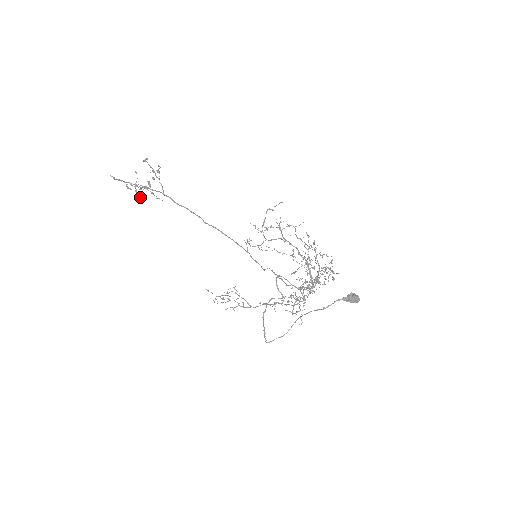
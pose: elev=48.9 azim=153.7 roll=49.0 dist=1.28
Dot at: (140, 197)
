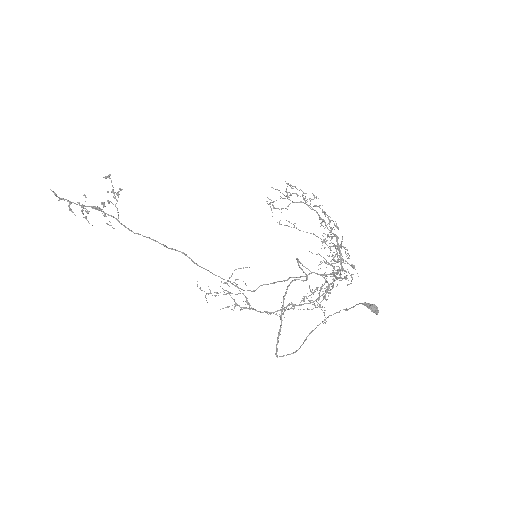
Dot at: (86, 218)
